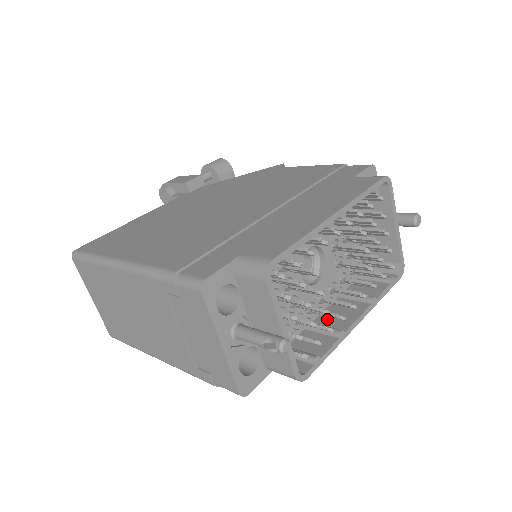
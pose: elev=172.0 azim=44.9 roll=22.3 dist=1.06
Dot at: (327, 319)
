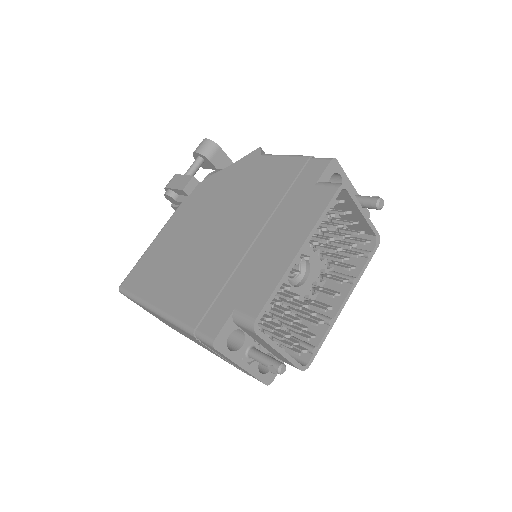
Dot at: occluded
